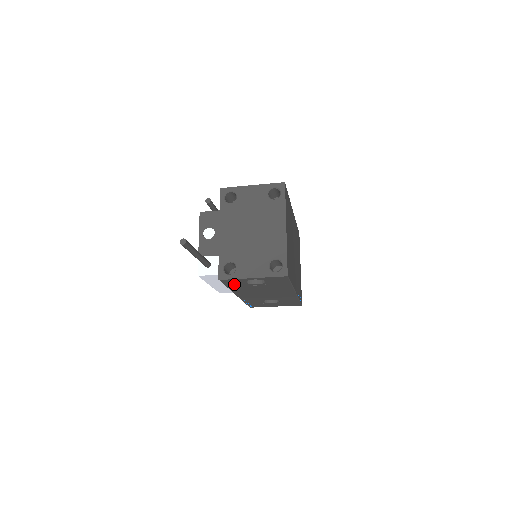
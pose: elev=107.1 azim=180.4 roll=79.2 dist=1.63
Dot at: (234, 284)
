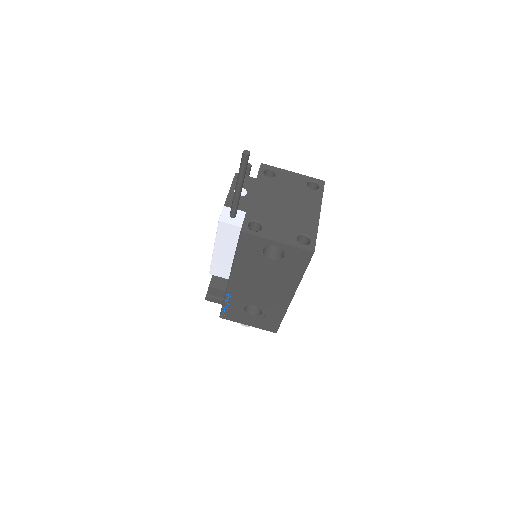
Dot at: (248, 249)
